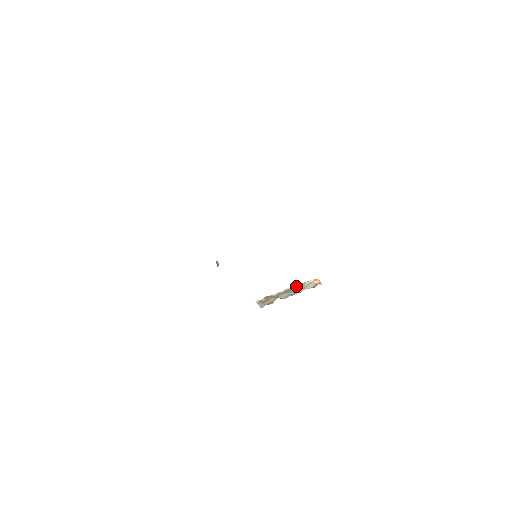
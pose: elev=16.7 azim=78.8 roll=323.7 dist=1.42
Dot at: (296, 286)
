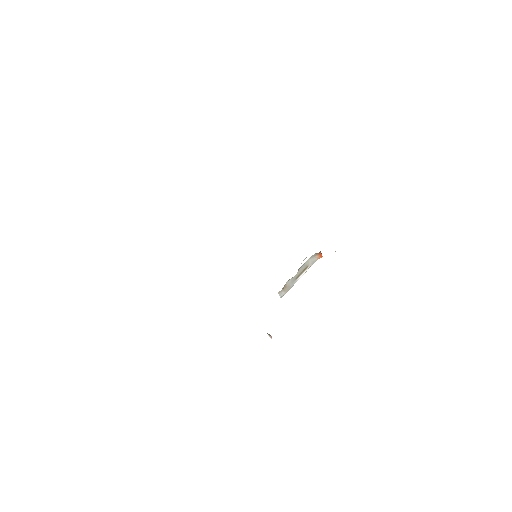
Dot at: (306, 270)
